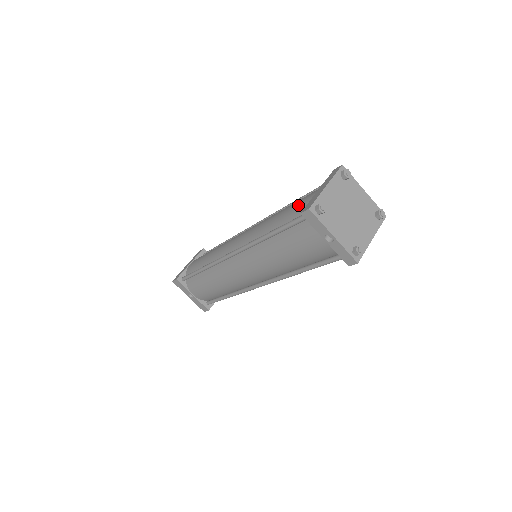
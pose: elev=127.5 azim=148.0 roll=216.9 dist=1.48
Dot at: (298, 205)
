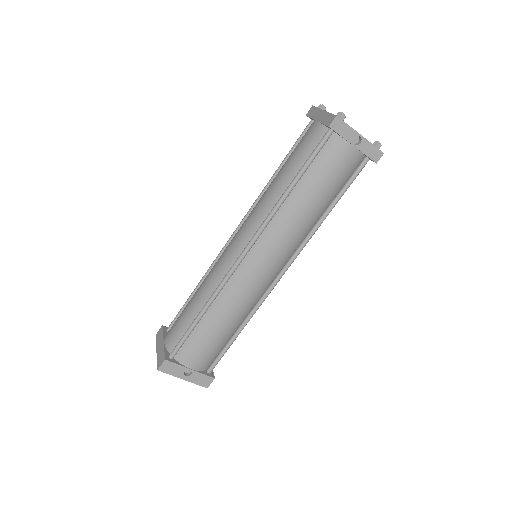
Dot at: (304, 144)
